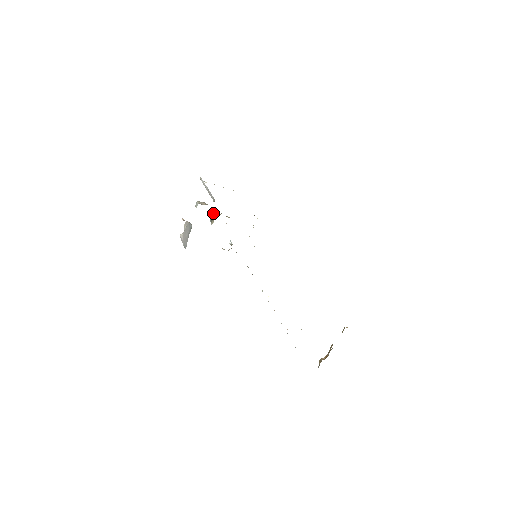
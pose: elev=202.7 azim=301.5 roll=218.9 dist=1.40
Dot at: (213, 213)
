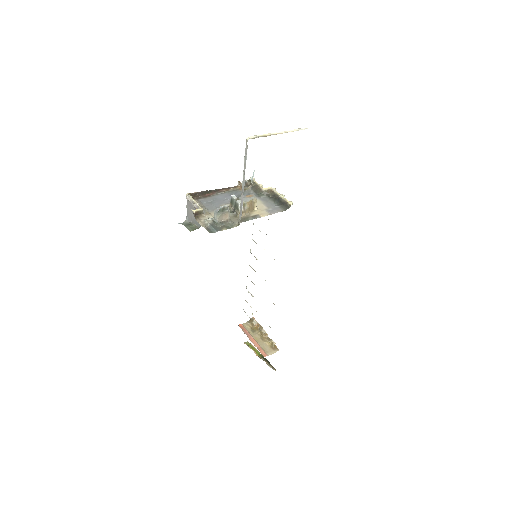
Dot at: (236, 204)
